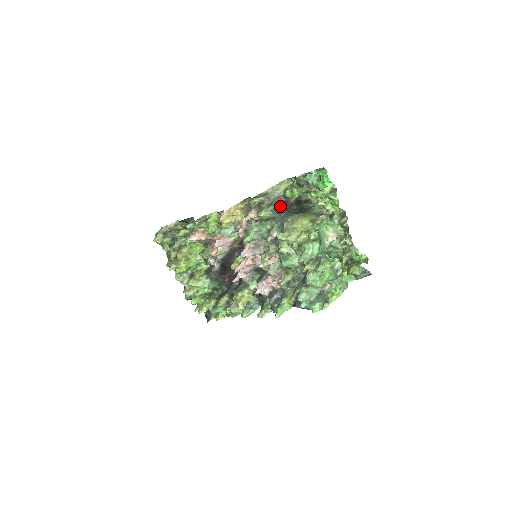
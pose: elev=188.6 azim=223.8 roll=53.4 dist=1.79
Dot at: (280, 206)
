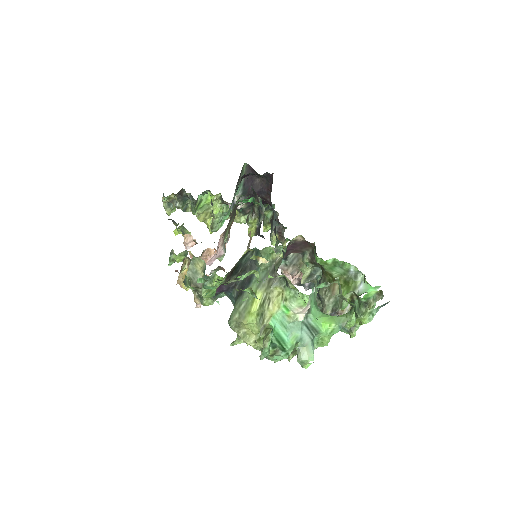
Dot at: occluded
